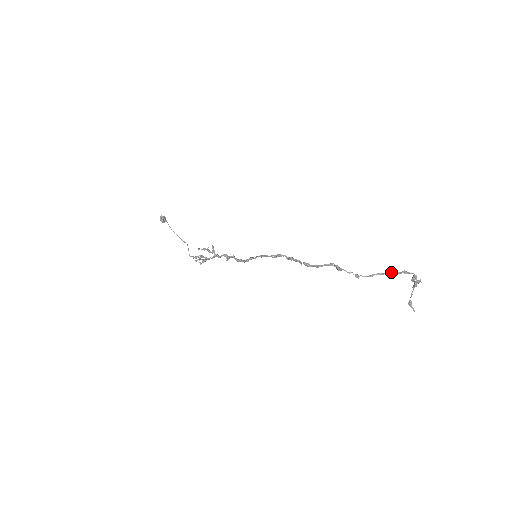
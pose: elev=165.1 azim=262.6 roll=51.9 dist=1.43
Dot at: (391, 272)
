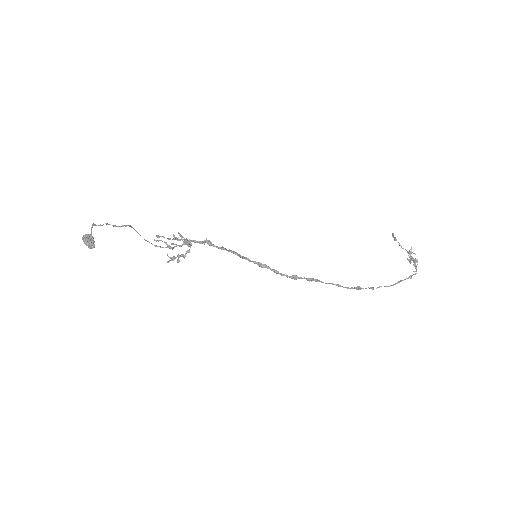
Dot at: (401, 281)
